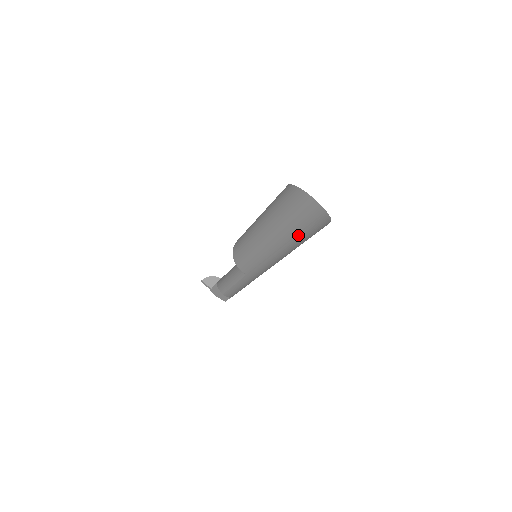
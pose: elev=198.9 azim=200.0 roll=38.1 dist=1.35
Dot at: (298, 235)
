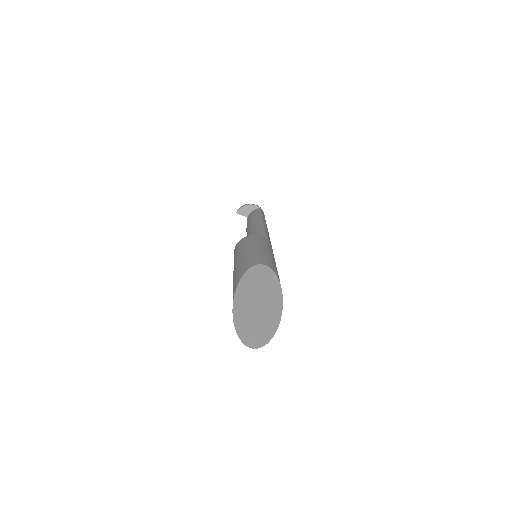
Dot at: occluded
